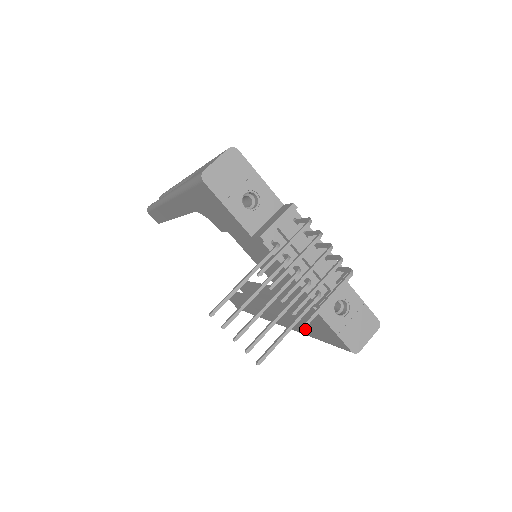
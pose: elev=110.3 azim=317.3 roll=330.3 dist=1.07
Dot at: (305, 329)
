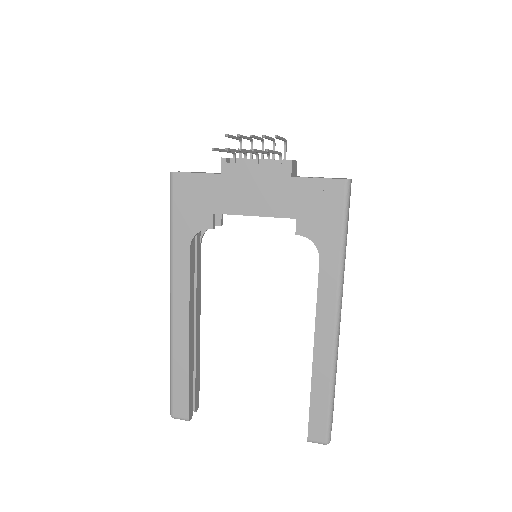
Dot at: (329, 246)
